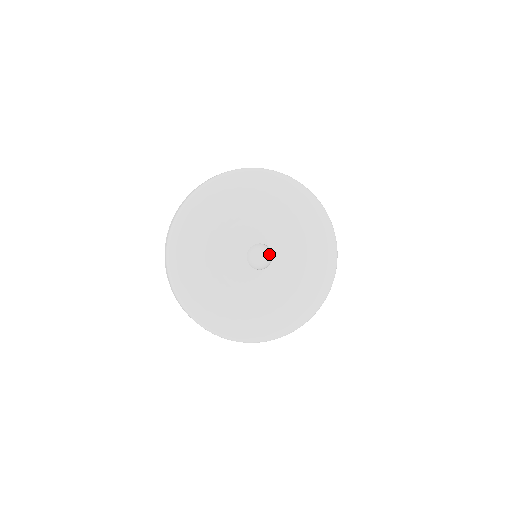
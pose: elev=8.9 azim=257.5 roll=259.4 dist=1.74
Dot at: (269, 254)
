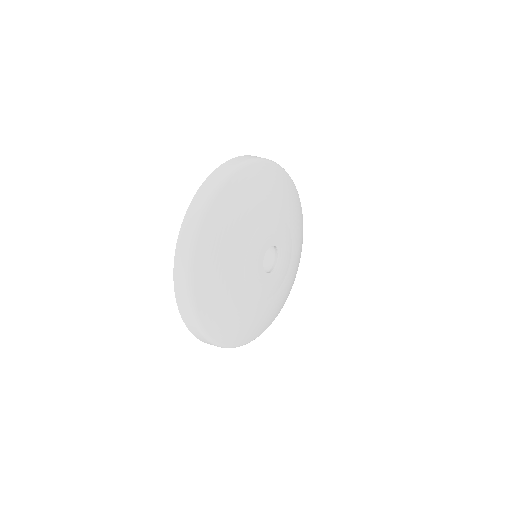
Dot at: (268, 251)
